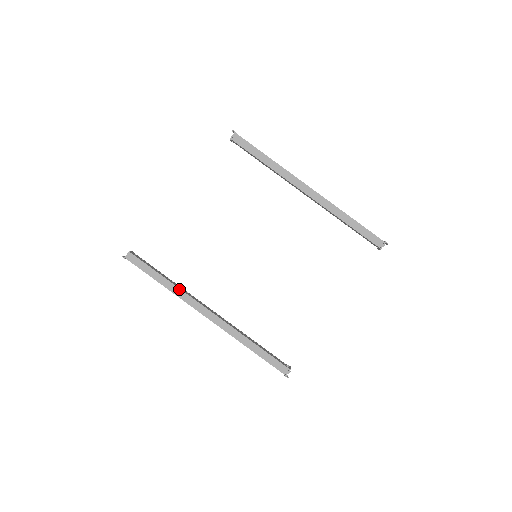
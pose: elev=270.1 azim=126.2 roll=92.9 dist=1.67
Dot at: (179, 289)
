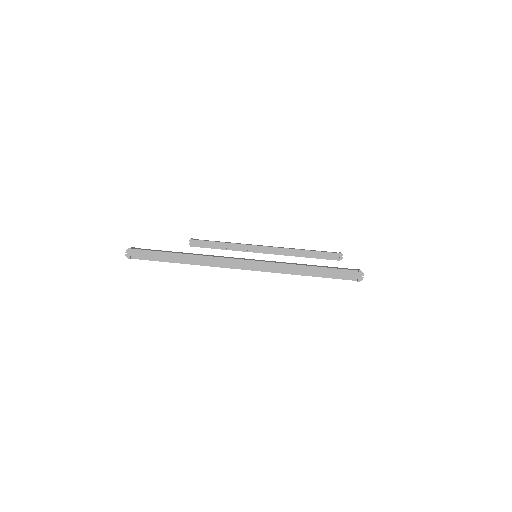
Dot at: (201, 254)
